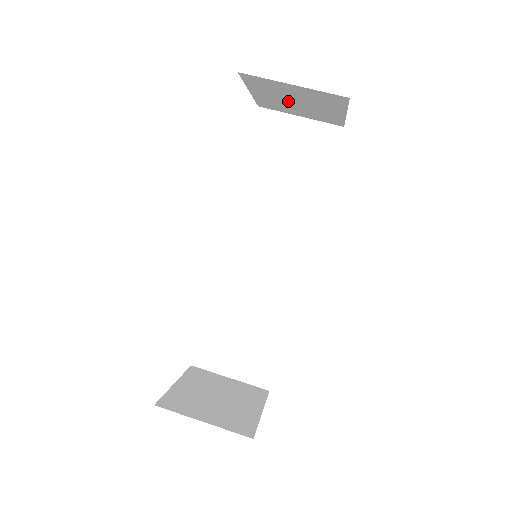
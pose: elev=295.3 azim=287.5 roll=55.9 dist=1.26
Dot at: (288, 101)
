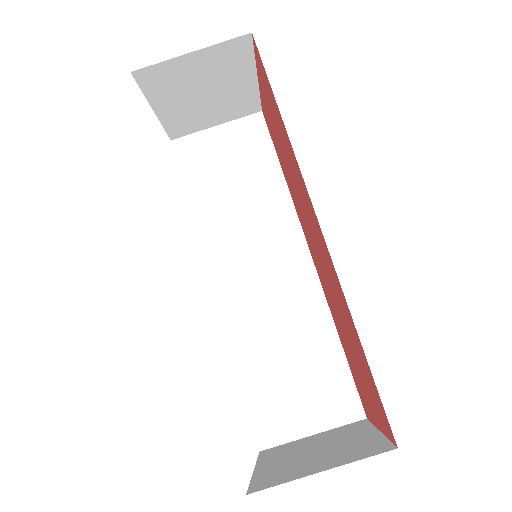
Dot at: (196, 99)
